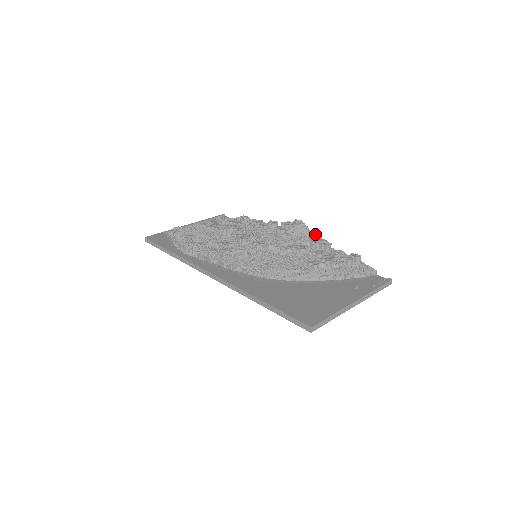
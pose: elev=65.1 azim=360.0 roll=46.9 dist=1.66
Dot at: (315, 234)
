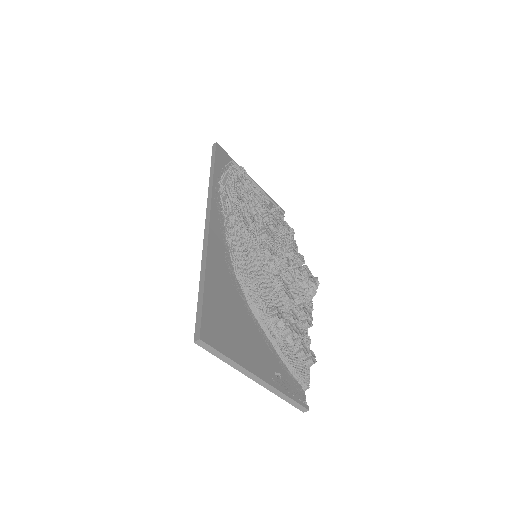
Dot at: occluded
